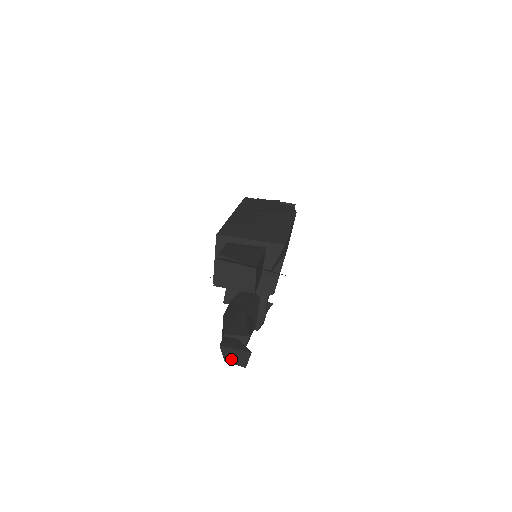
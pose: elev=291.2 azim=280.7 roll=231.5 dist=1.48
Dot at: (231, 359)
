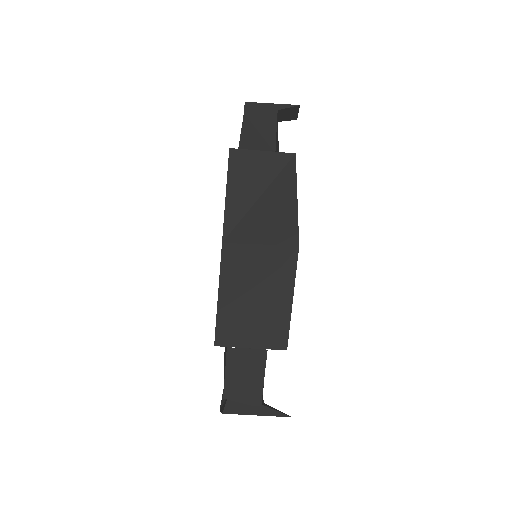
Dot at: occluded
